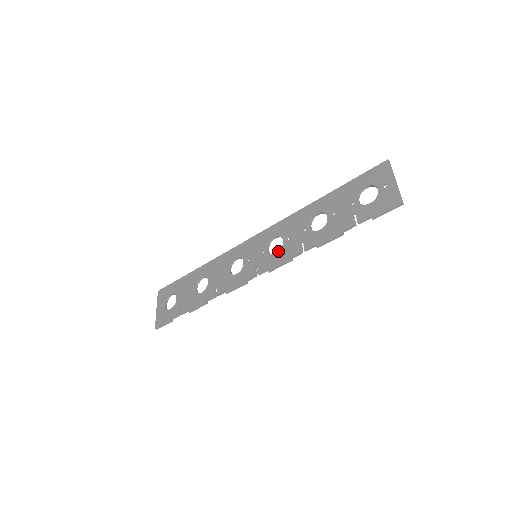
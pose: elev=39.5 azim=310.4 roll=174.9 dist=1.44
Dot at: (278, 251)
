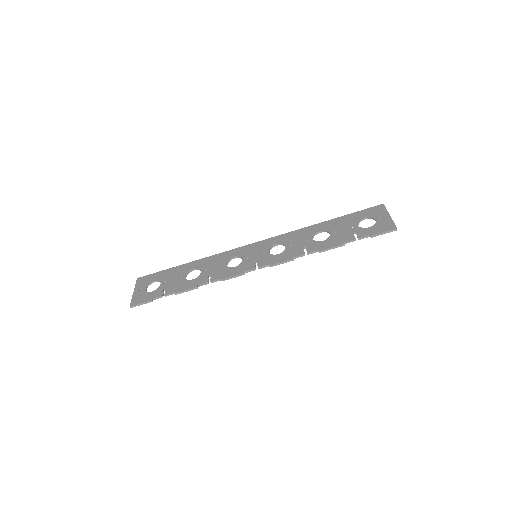
Dot at: (280, 253)
